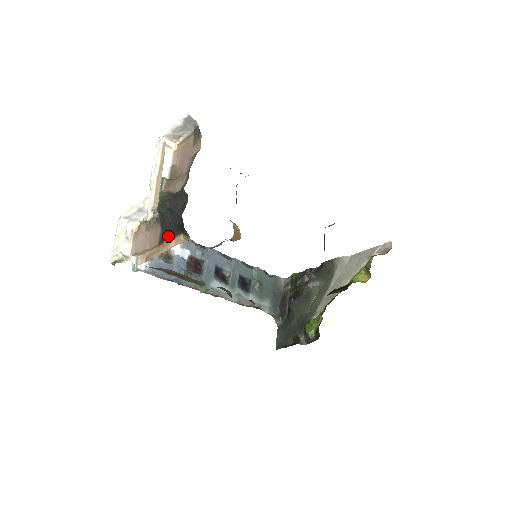
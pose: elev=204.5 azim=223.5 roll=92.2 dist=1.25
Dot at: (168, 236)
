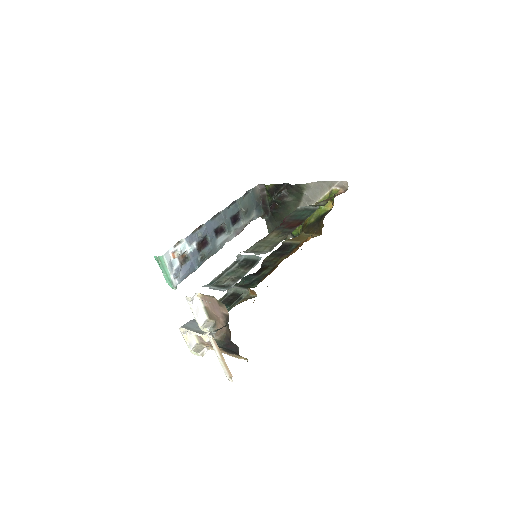
Dot at: (230, 353)
